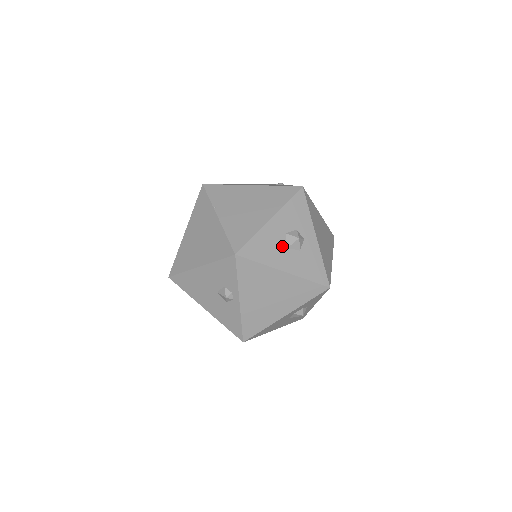
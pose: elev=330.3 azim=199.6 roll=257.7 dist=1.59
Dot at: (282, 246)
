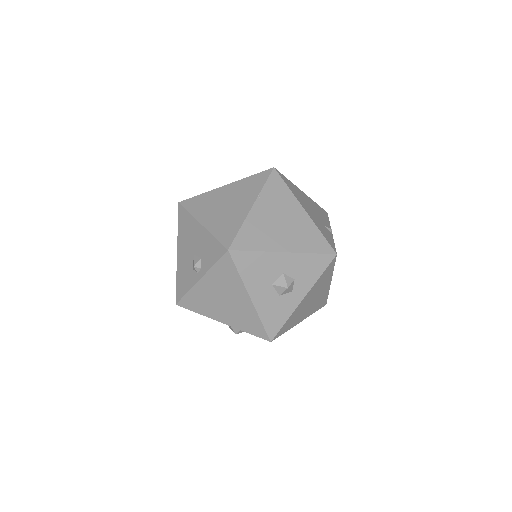
Dot at: (270, 279)
